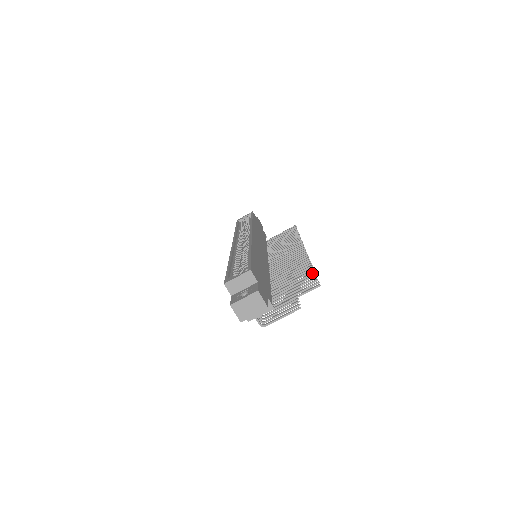
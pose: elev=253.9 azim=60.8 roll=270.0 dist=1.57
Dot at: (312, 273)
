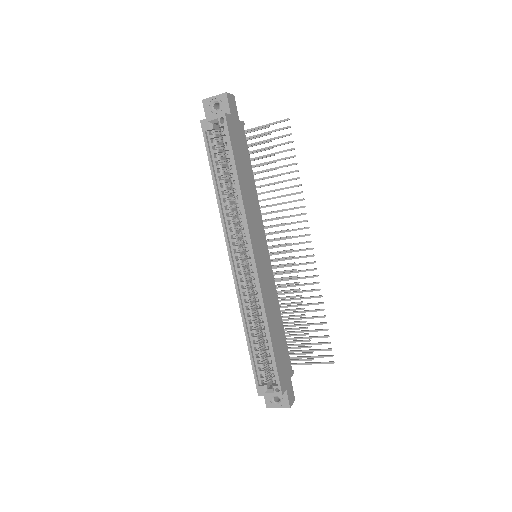
Dot at: occluded
